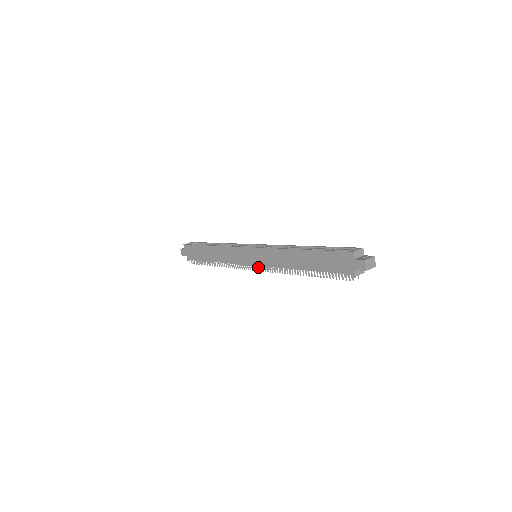
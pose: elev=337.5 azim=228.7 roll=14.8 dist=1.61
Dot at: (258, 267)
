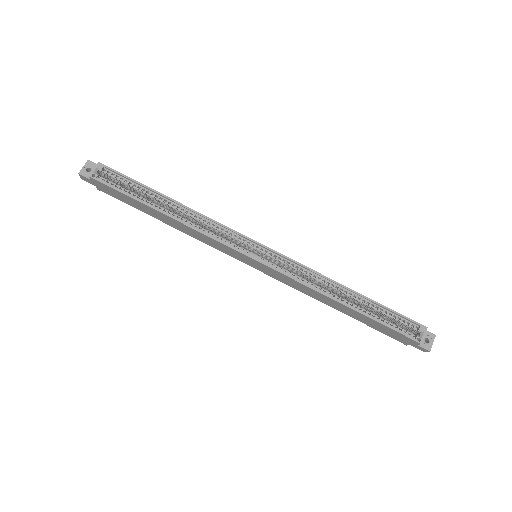
Dot at: occluded
